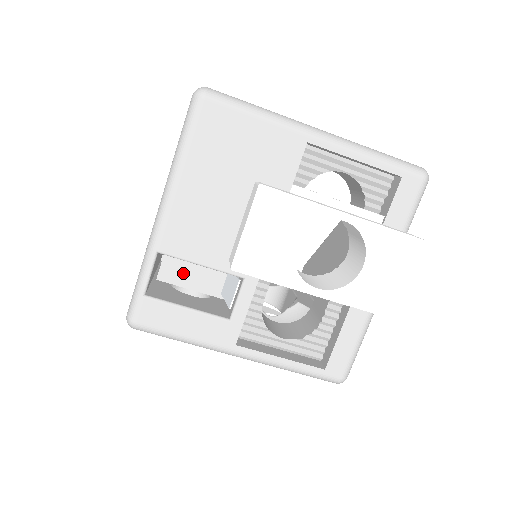
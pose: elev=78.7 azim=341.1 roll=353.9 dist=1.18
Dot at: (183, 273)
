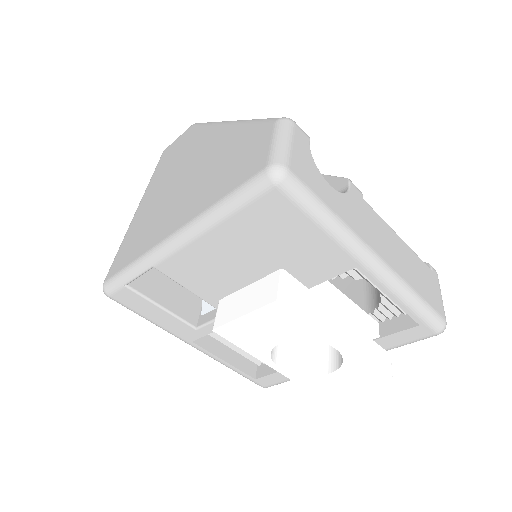
Dot at: occluded
